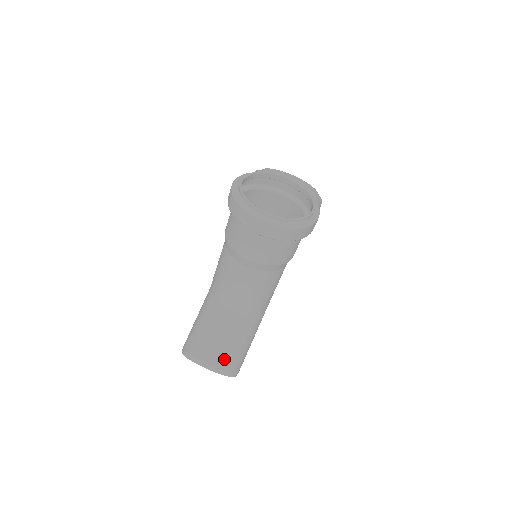
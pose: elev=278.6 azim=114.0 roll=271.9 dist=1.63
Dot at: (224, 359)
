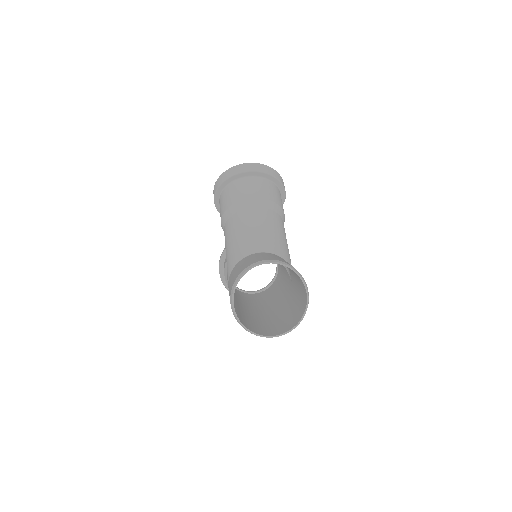
Dot at: occluded
